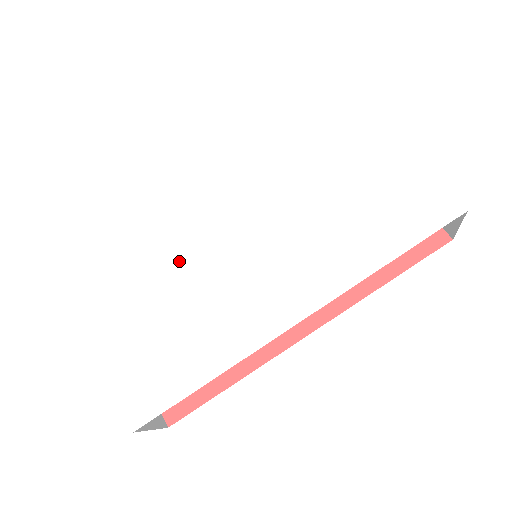
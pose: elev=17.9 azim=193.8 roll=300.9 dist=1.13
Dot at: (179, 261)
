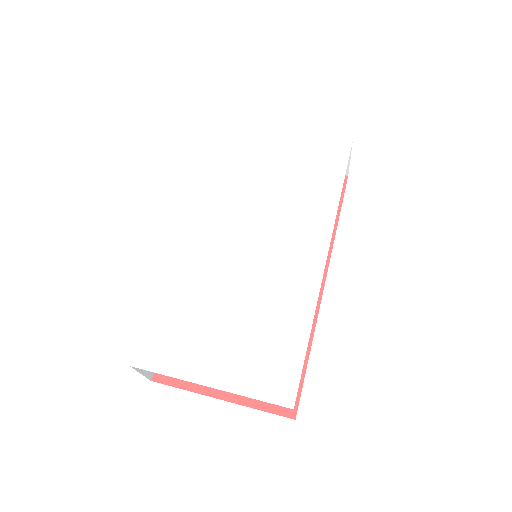
Dot at: (217, 285)
